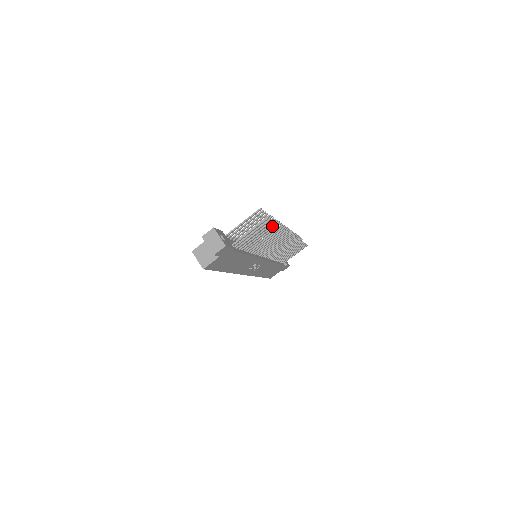
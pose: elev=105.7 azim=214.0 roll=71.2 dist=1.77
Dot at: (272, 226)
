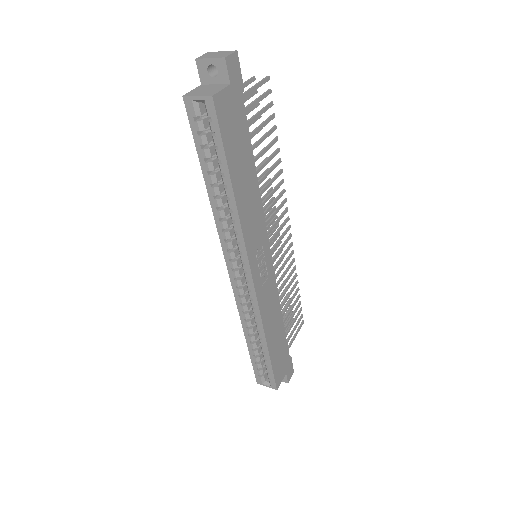
Dot at: (272, 127)
